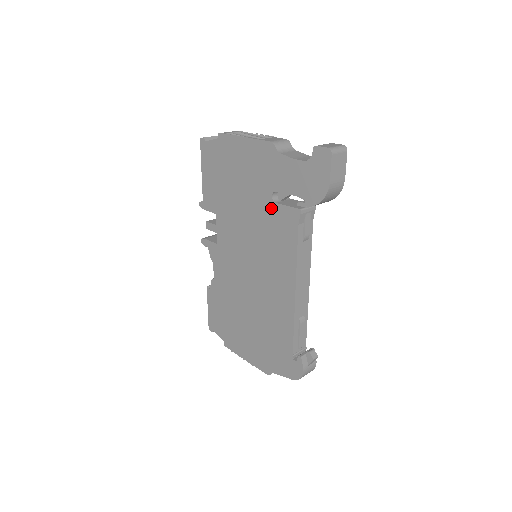
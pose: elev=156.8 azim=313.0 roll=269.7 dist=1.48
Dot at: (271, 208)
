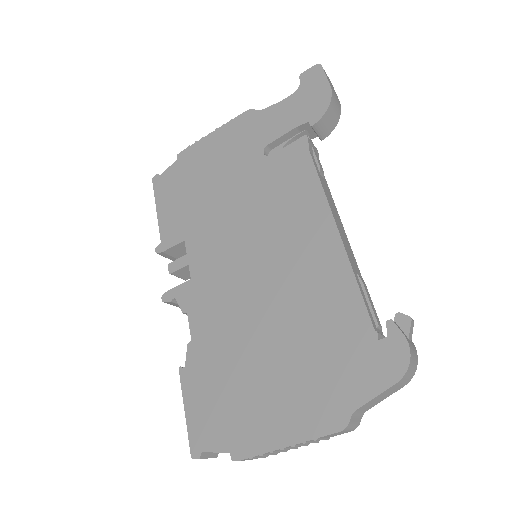
Dot at: (266, 165)
